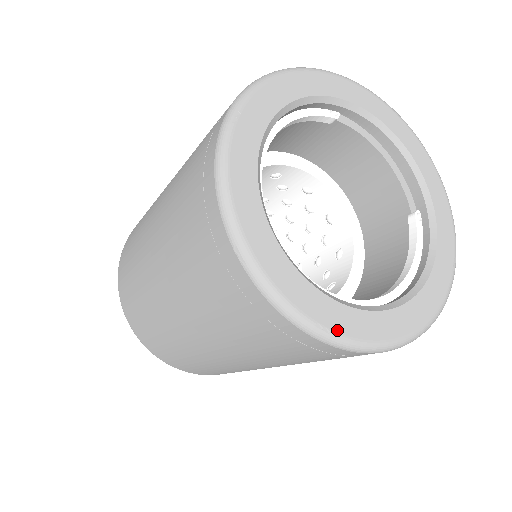
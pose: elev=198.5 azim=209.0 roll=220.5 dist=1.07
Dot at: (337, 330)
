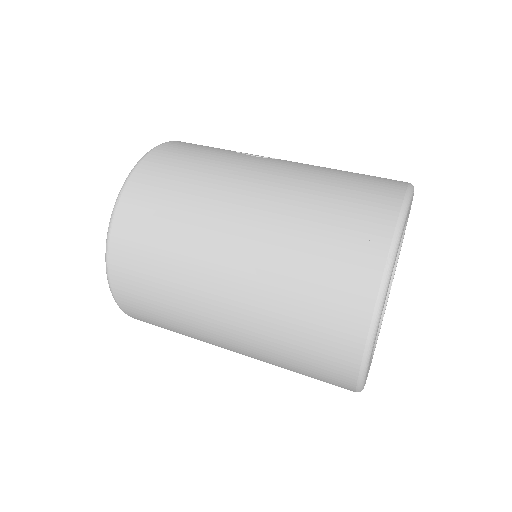
Dot at: occluded
